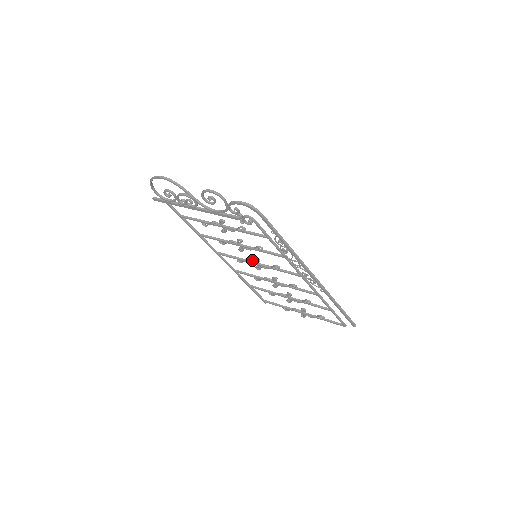
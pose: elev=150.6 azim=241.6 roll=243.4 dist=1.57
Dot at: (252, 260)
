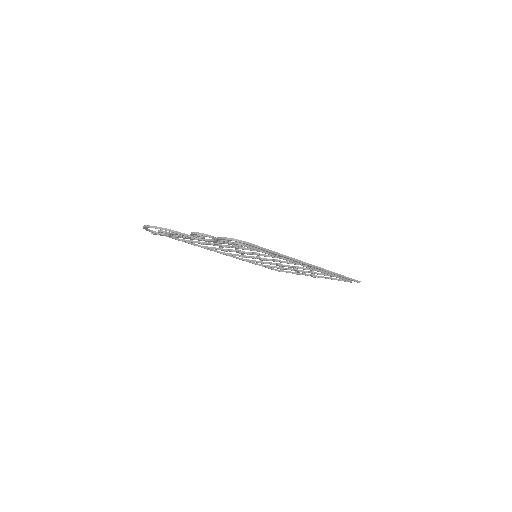
Dot at: (254, 257)
